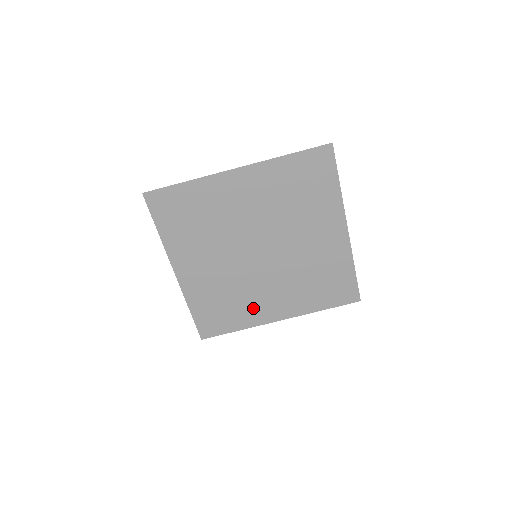
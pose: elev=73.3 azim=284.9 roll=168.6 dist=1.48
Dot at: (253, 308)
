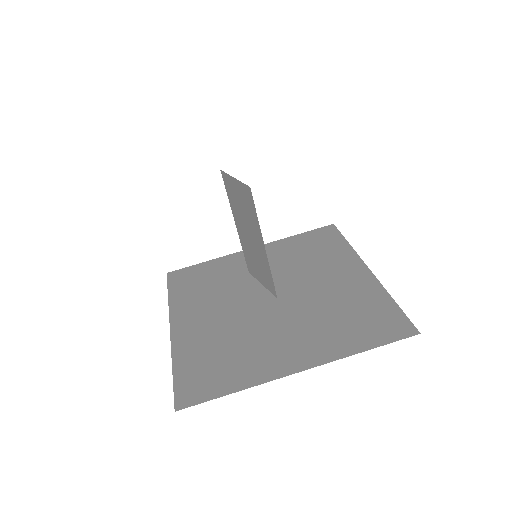
Dot at: (259, 358)
